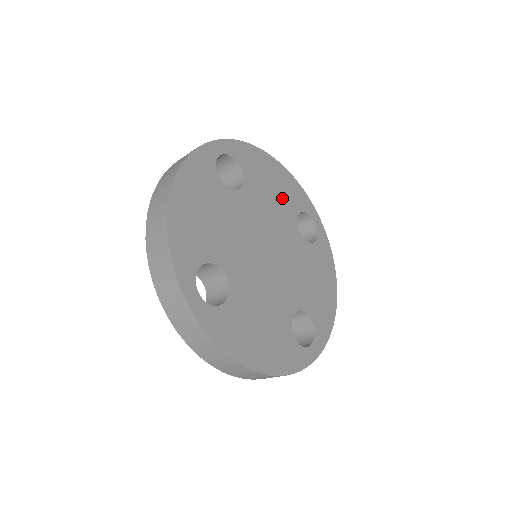
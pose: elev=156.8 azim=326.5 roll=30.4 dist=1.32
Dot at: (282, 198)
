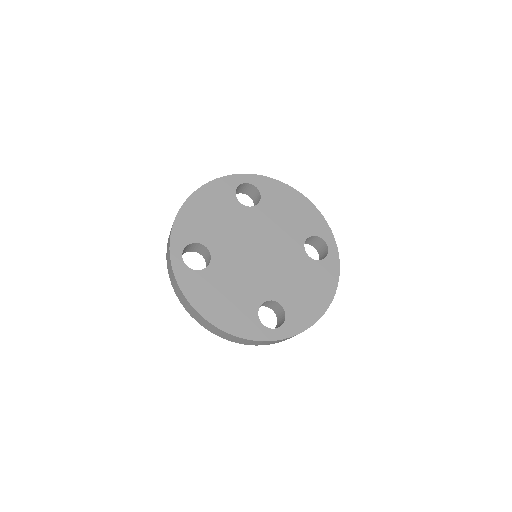
Dot at: (296, 221)
